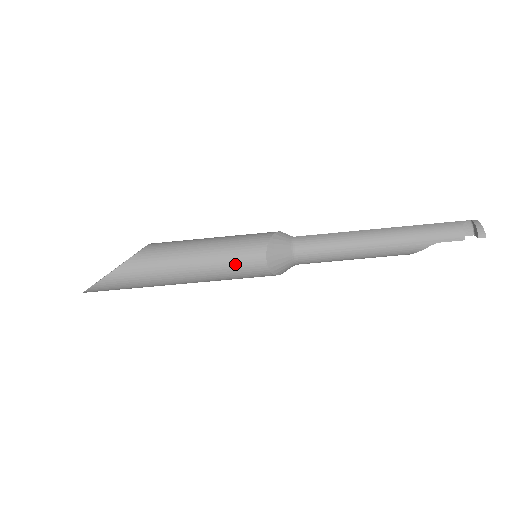
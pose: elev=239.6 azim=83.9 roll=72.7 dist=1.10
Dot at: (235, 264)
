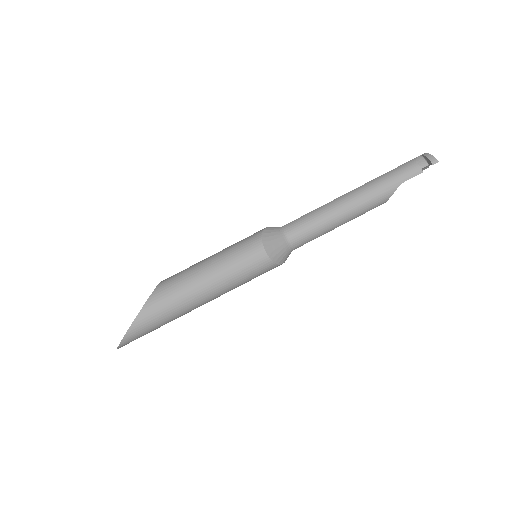
Dot at: (241, 267)
